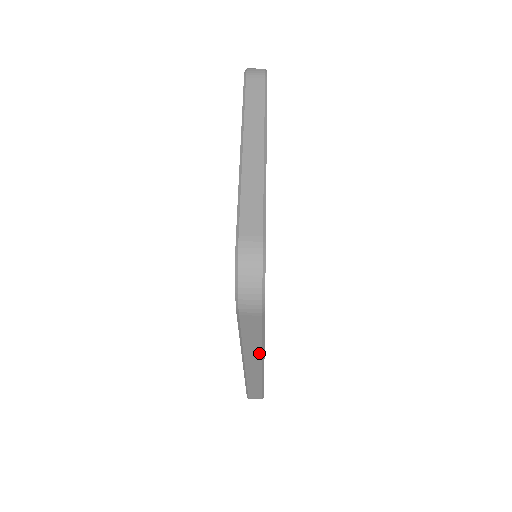
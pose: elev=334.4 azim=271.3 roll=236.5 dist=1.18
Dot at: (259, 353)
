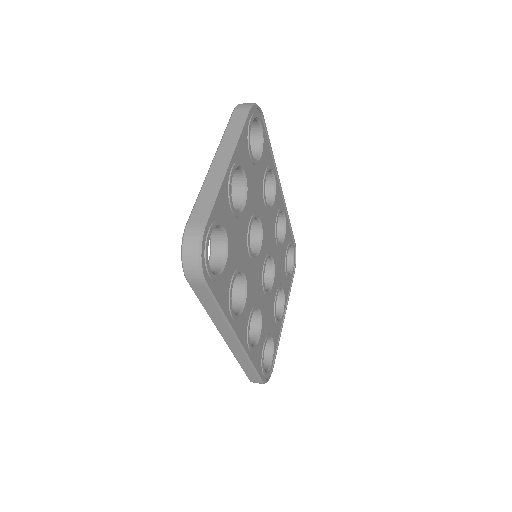
Dot at: (226, 326)
